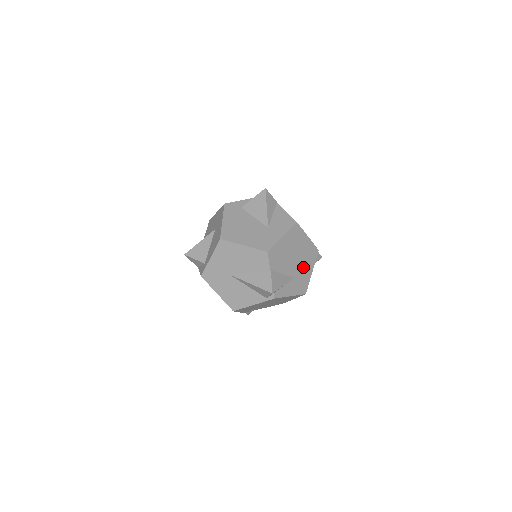
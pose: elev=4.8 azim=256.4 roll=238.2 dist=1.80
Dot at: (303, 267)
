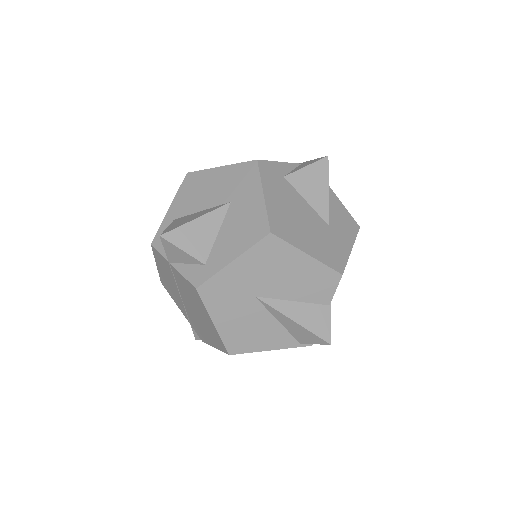
Dot at: occluded
